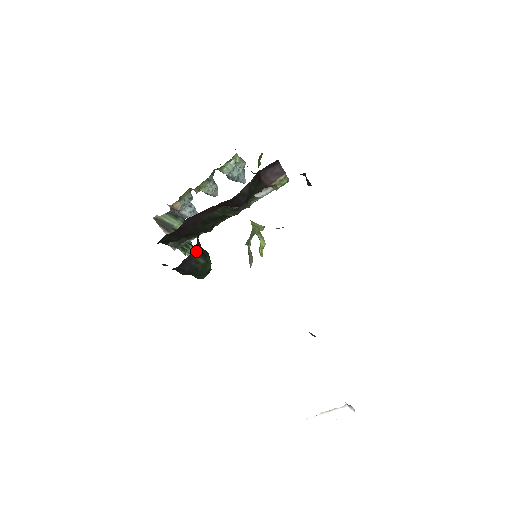
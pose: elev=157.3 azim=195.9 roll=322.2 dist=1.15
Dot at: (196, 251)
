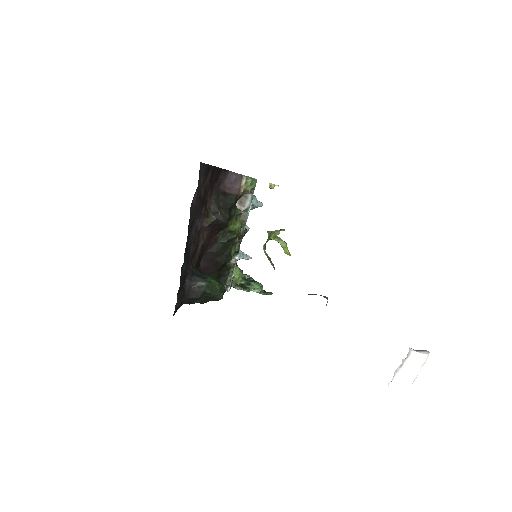
Dot at: (192, 278)
